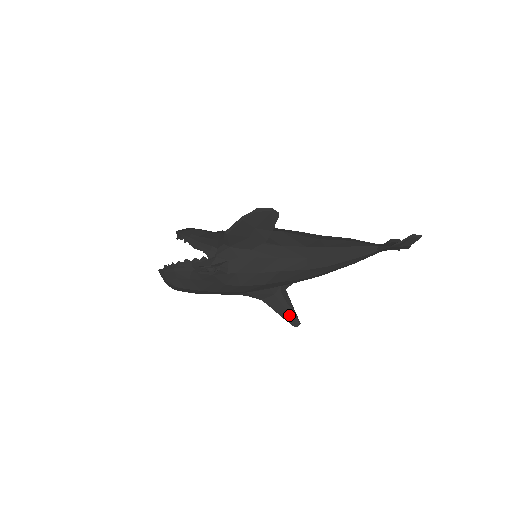
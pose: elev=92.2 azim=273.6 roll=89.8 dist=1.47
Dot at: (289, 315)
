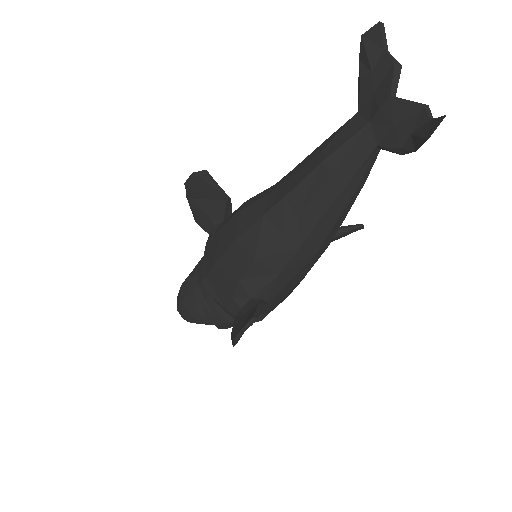
Dot at: (346, 235)
